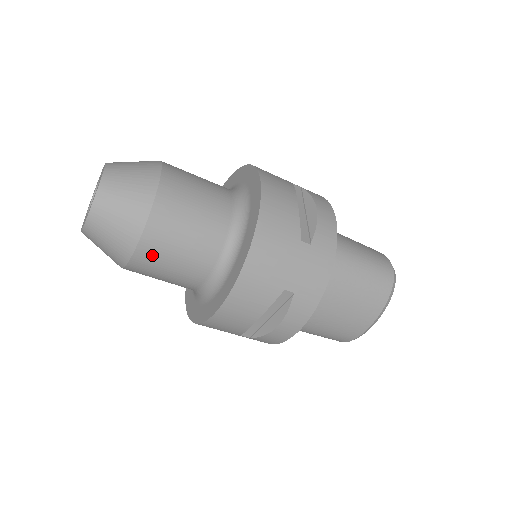
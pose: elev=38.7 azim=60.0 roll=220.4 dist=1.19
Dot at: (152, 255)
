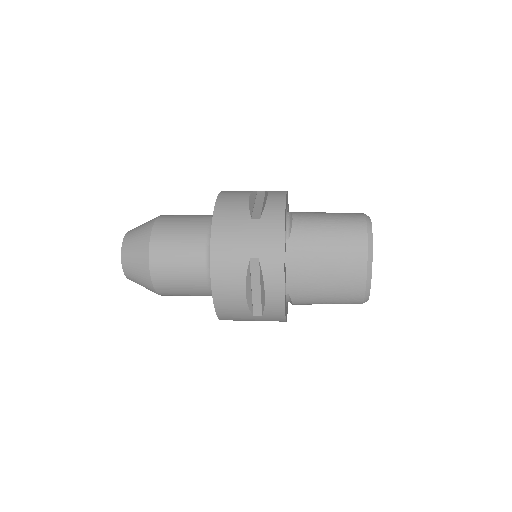
Dot at: (162, 272)
